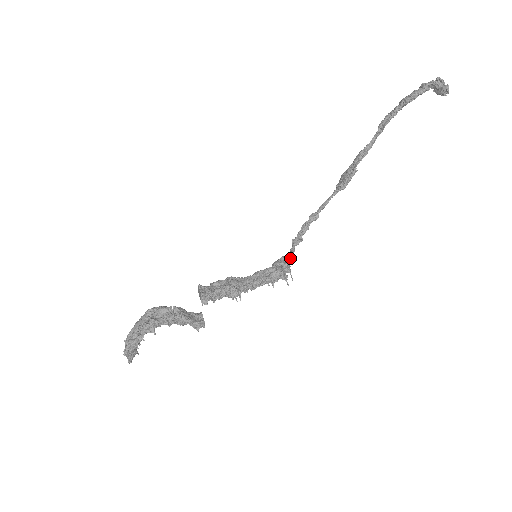
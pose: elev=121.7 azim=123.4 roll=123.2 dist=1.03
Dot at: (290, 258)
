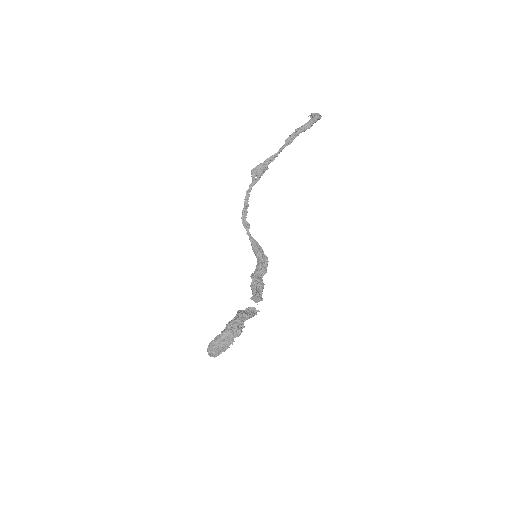
Dot at: occluded
